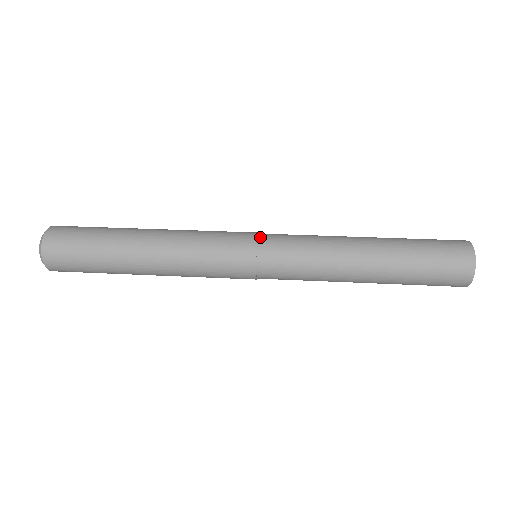
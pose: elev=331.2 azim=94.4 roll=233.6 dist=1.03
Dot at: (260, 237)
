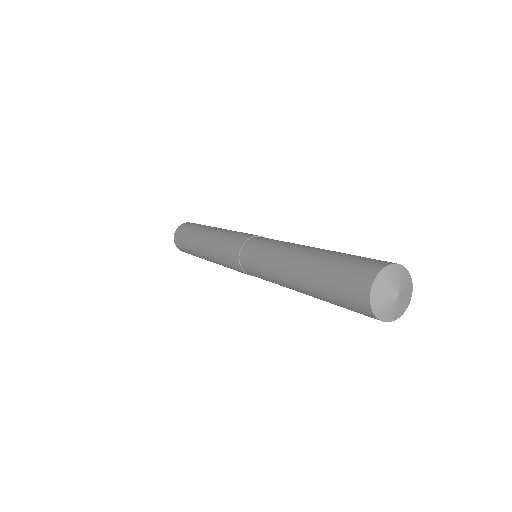
Dot at: (250, 239)
